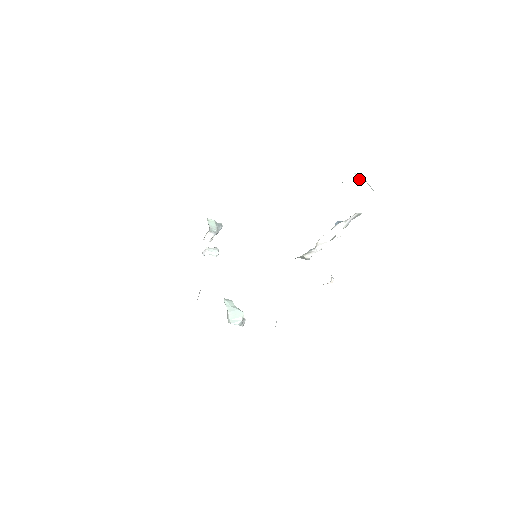
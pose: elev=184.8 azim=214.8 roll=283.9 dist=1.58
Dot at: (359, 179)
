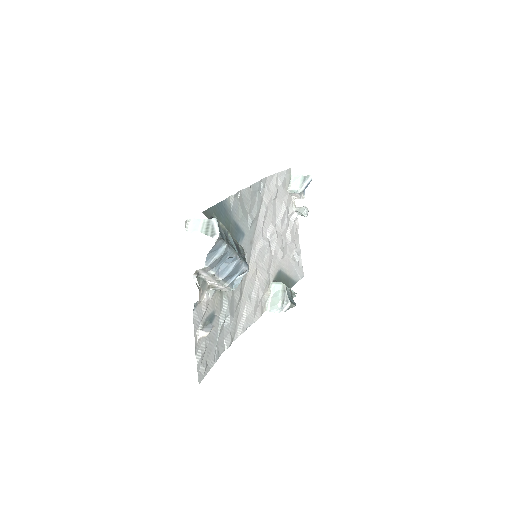
Dot at: (190, 230)
